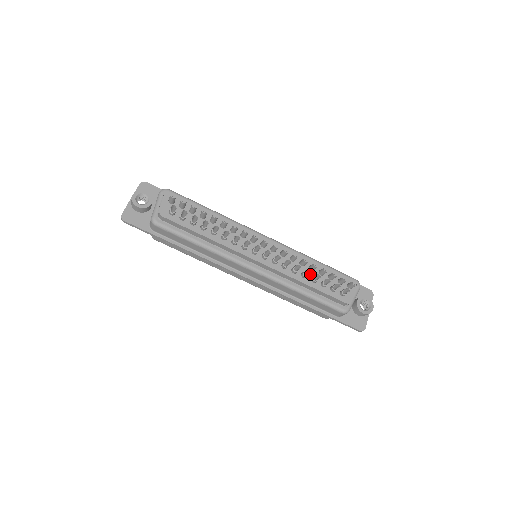
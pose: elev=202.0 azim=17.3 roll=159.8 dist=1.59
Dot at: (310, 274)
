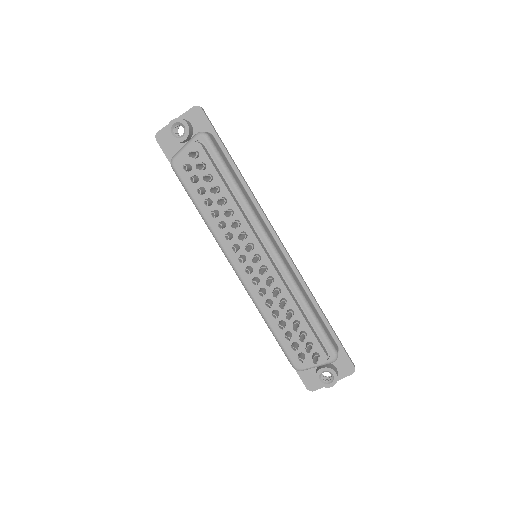
Dot at: (283, 316)
